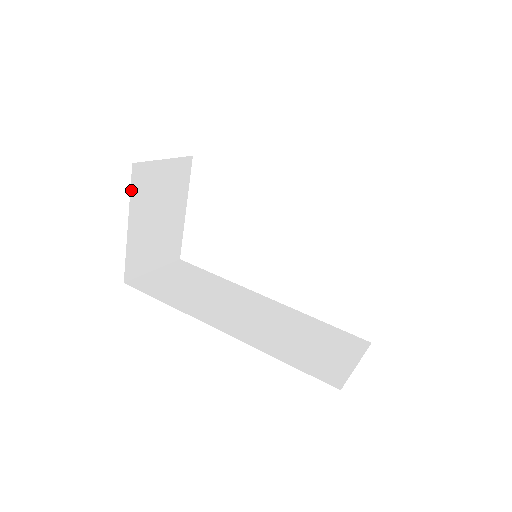
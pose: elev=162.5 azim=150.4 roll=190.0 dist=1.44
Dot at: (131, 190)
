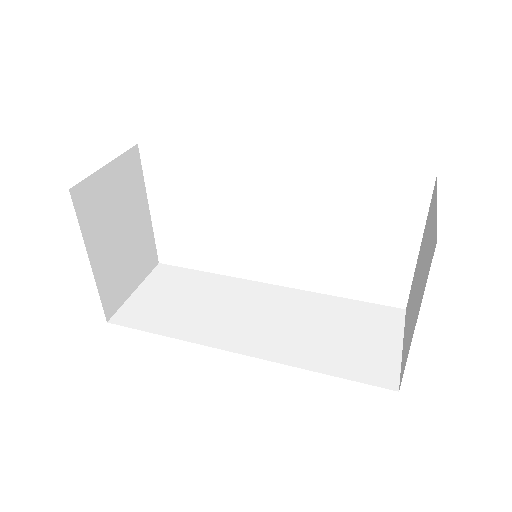
Dot at: (79, 221)
